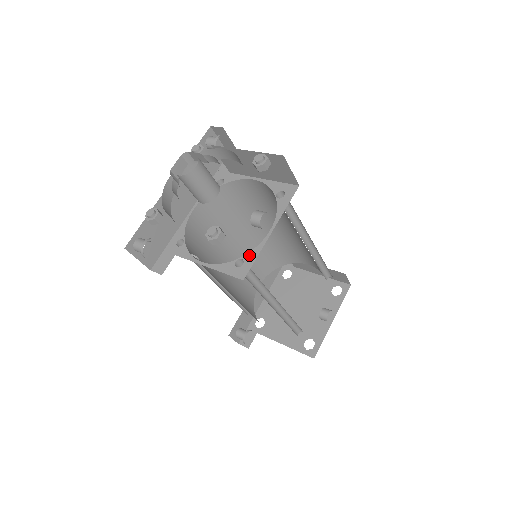
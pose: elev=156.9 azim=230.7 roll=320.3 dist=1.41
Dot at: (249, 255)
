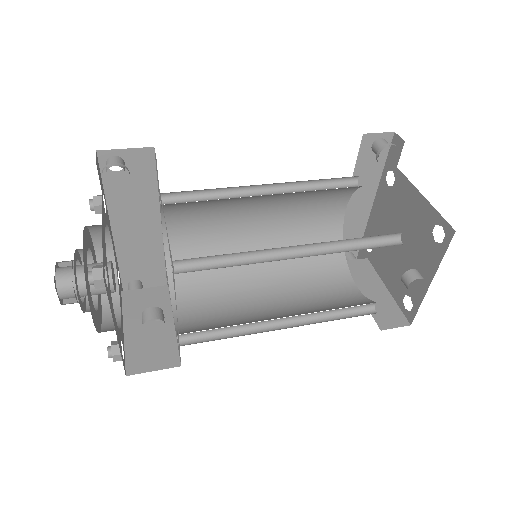
Dot at: (178, 338)
